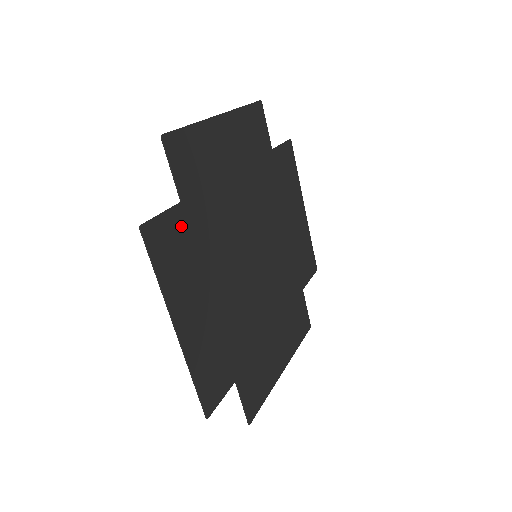
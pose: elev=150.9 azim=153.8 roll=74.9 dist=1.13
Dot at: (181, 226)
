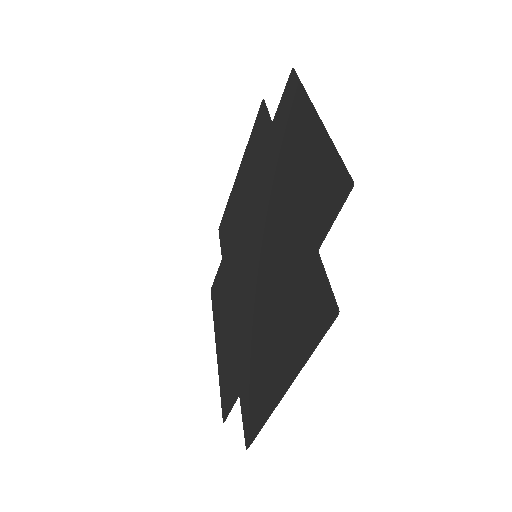
Dot at: (311, 278)
